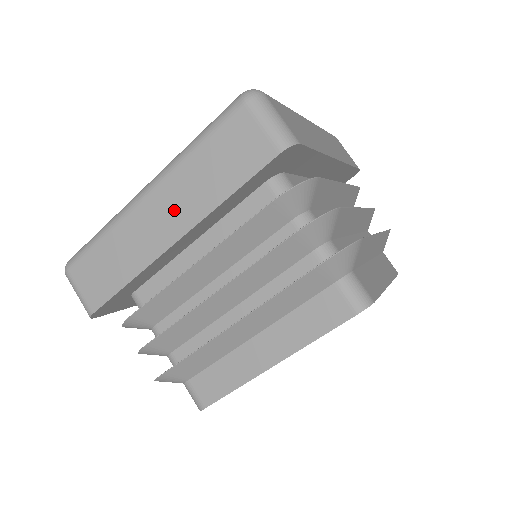
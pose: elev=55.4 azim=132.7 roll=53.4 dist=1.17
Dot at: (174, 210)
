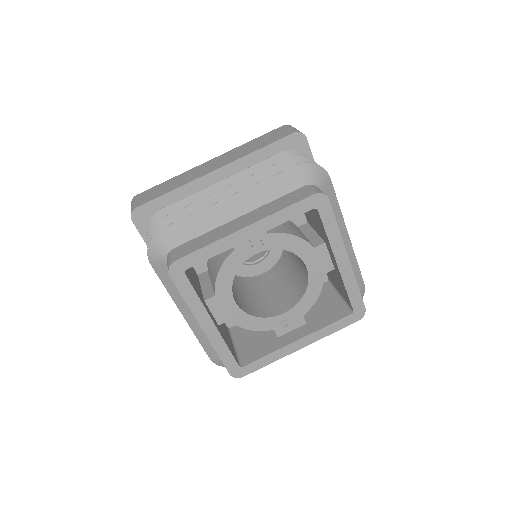
Dot at: (223, 160)
